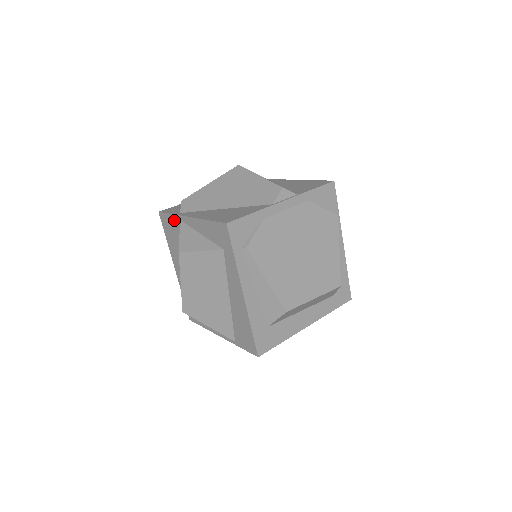
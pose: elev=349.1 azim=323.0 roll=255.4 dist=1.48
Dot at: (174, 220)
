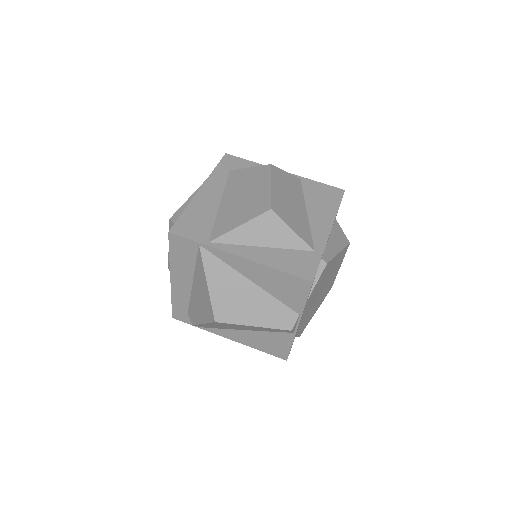
Dot at: occluded
